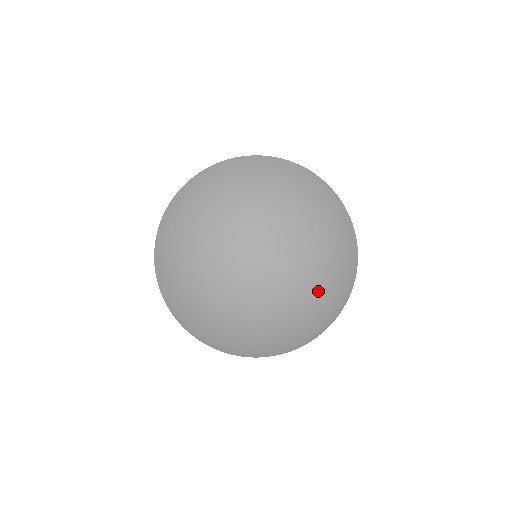
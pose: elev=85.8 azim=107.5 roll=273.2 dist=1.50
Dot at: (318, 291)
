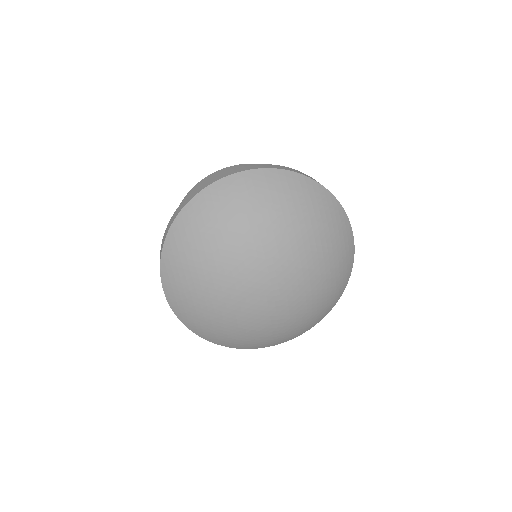
Dot at: (319, 301)
